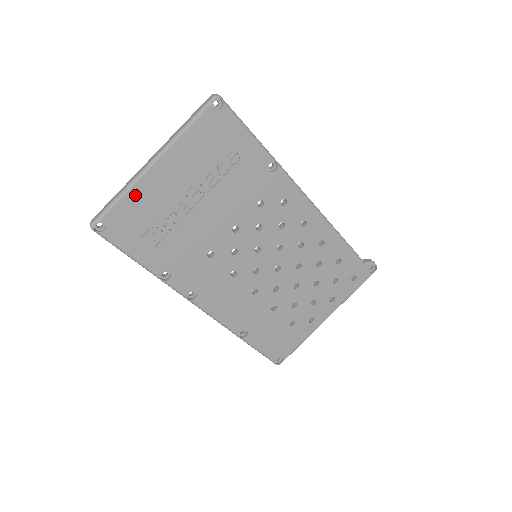
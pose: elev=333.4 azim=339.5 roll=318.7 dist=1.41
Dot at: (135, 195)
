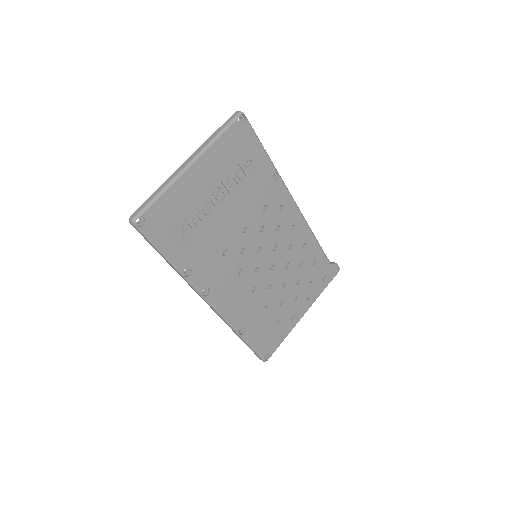
Dot at: (173, 193)
